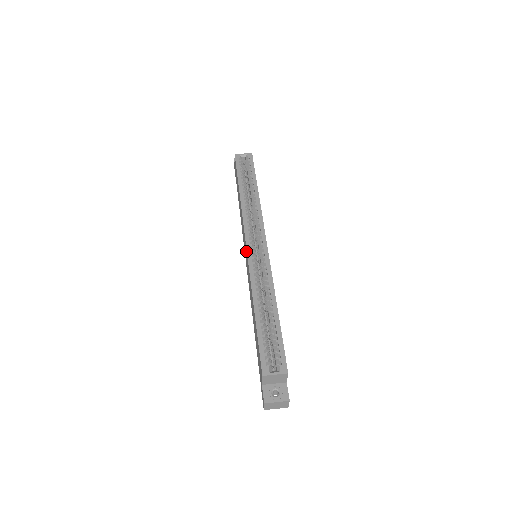
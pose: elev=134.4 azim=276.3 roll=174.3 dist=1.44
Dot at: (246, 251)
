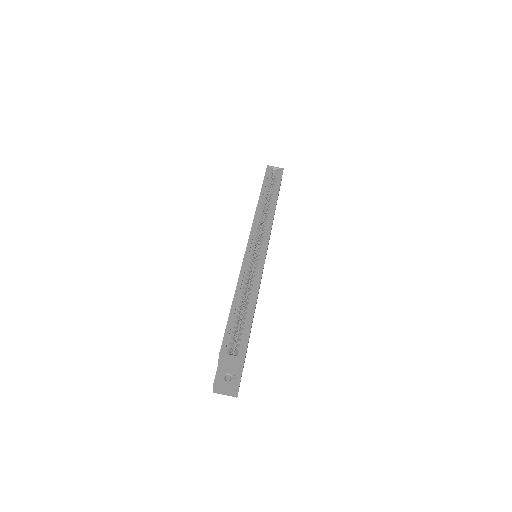
Dot at: occluded
